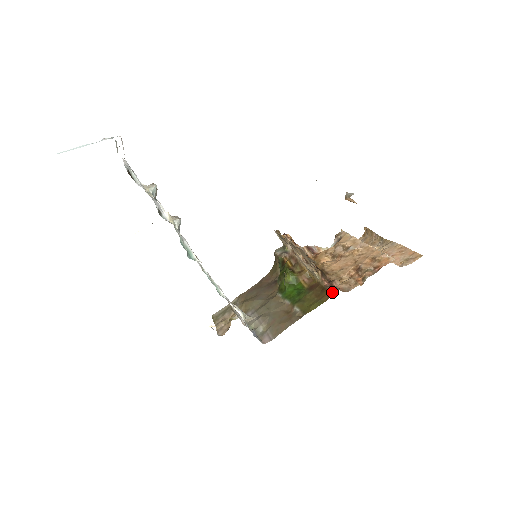
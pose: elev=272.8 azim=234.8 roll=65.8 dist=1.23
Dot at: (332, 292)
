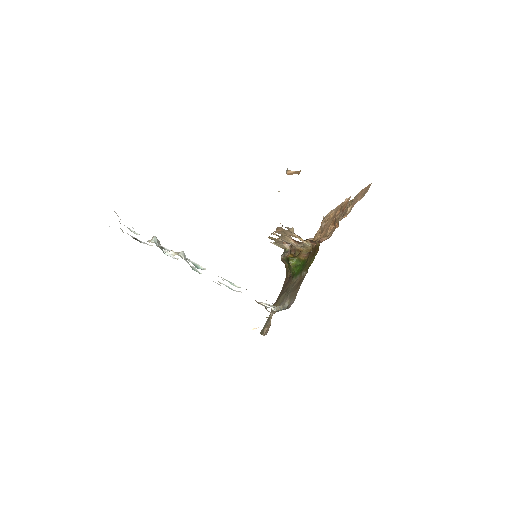
Dot at: (318, 243)
